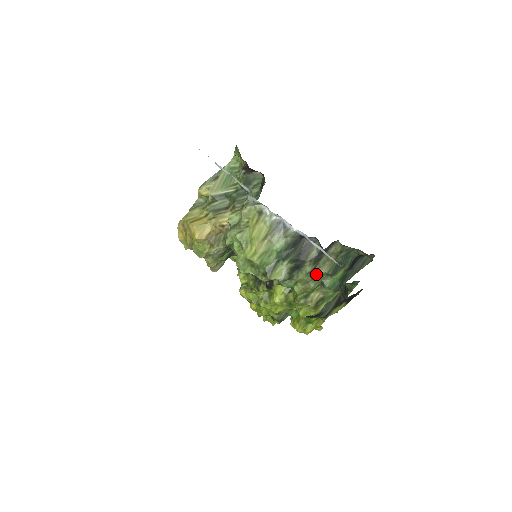
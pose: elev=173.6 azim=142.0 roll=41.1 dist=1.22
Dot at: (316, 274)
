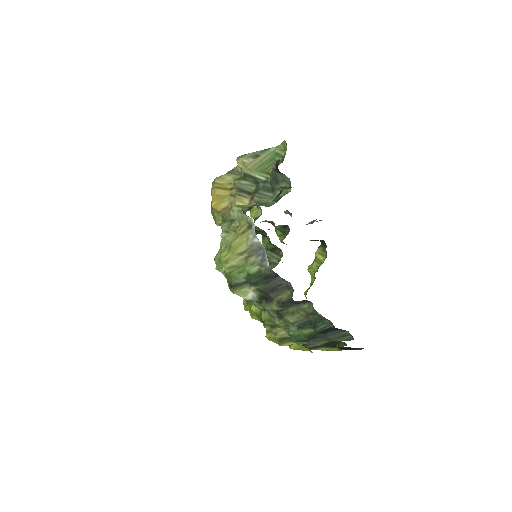
Dot at: (282, 316)
